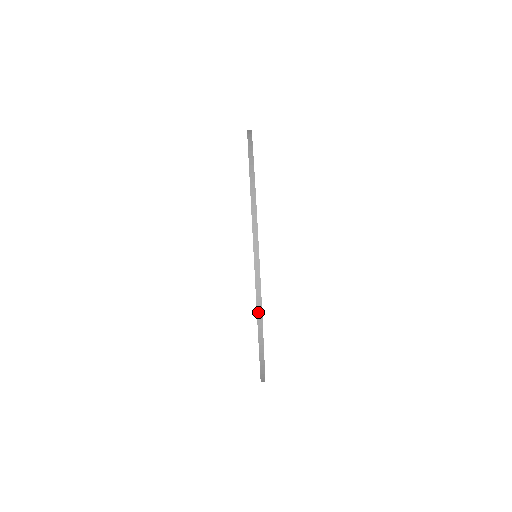
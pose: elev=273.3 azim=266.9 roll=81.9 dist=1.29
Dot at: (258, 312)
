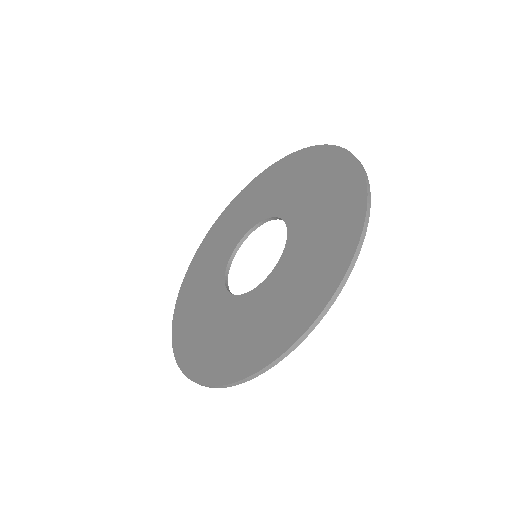
Dot at: (278, 359)
